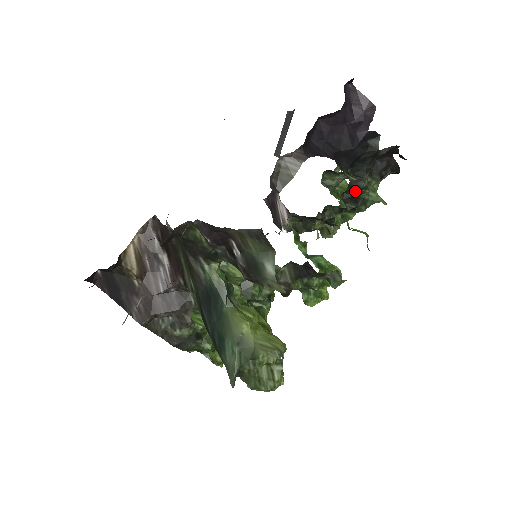
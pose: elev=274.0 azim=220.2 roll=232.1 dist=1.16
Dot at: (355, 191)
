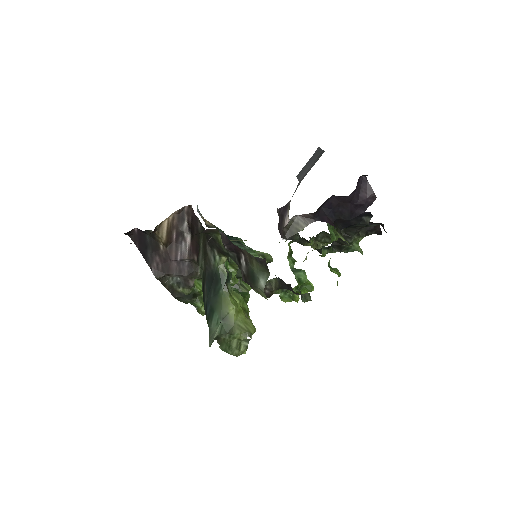
Dot at: (342, 243)
